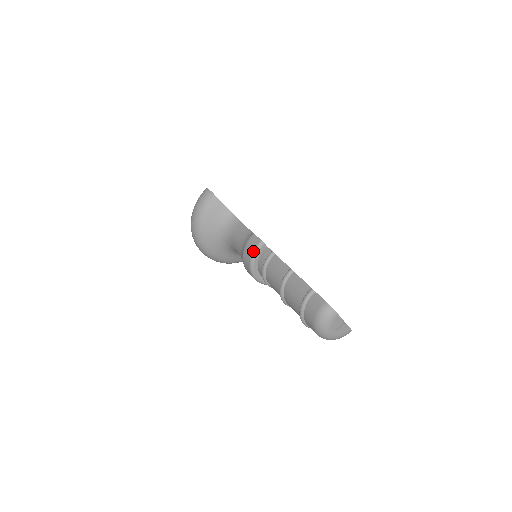
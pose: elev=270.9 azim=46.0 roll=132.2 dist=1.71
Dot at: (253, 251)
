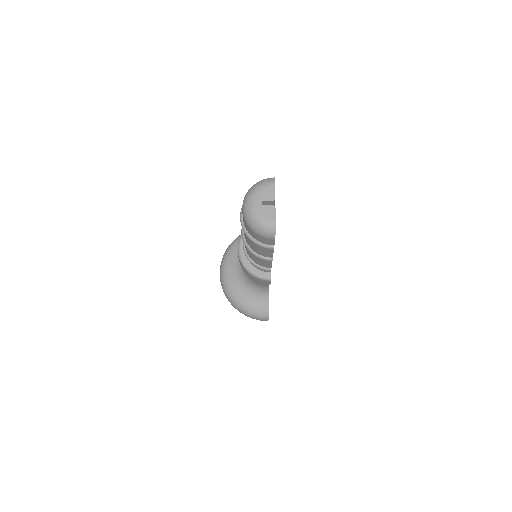
Dot at: occluded
